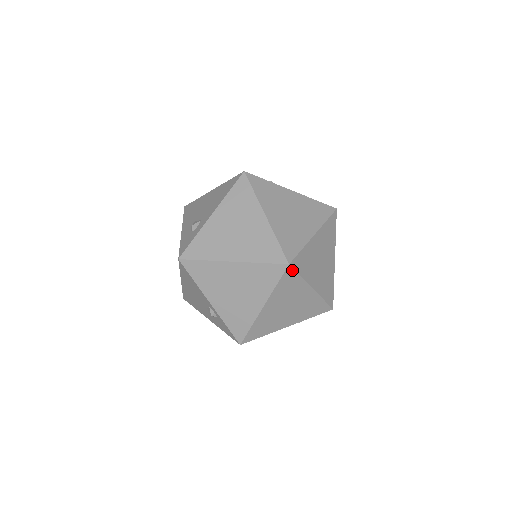
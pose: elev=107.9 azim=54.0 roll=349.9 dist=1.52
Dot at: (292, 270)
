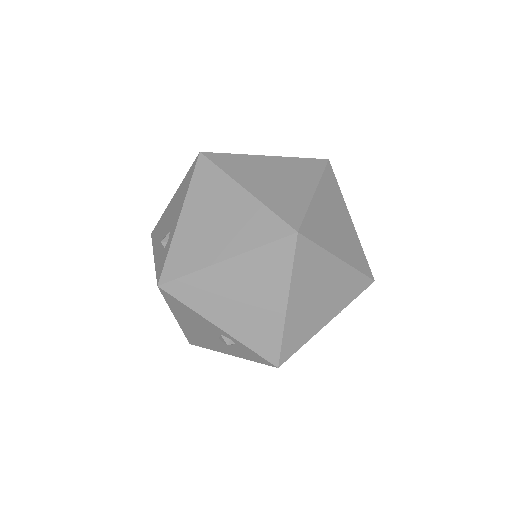
Dot at: (305, 240)
